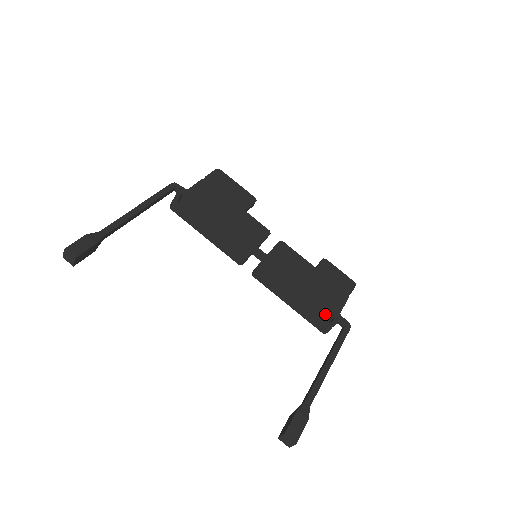
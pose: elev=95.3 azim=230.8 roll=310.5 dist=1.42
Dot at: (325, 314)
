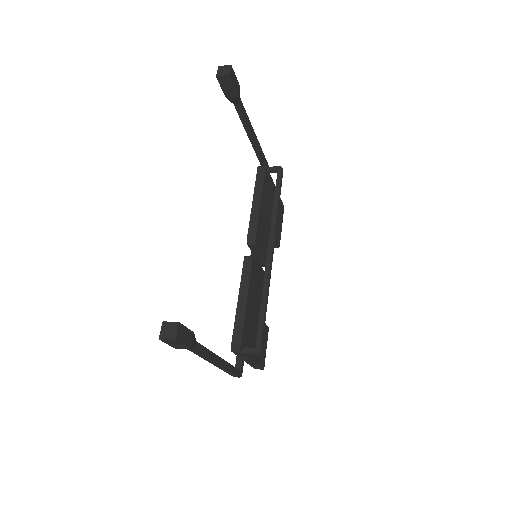
Dot at: (247, 341)
